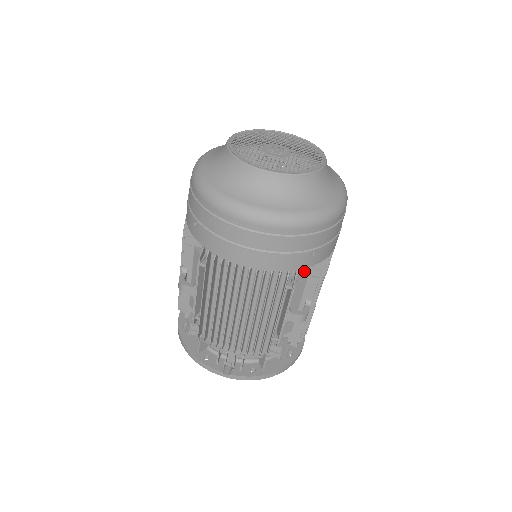
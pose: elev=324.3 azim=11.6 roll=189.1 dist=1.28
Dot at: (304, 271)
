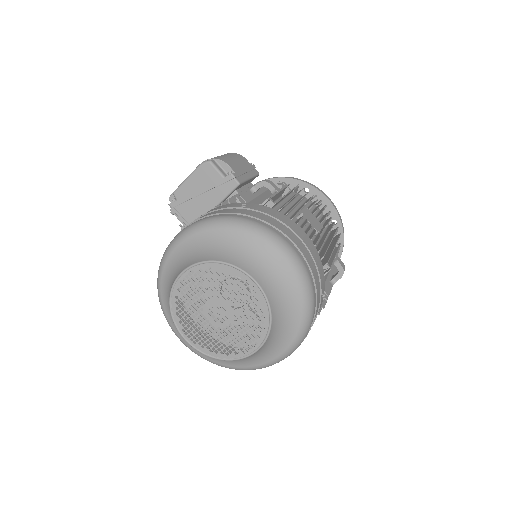
Dot at: occluded
